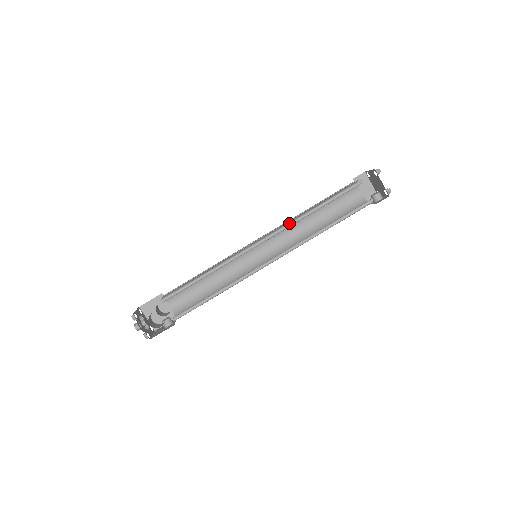
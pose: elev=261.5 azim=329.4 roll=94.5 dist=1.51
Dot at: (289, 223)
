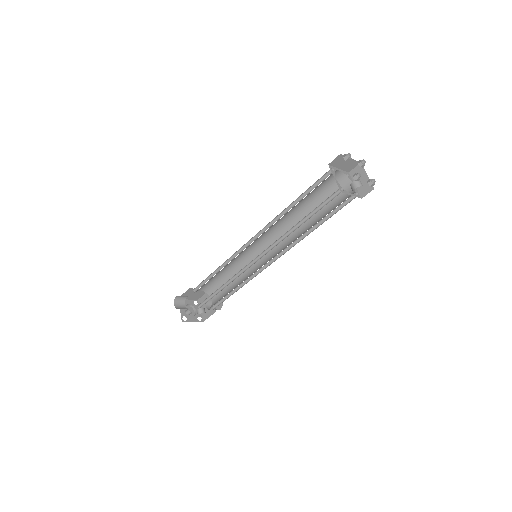
Dot at: (273, 221)
